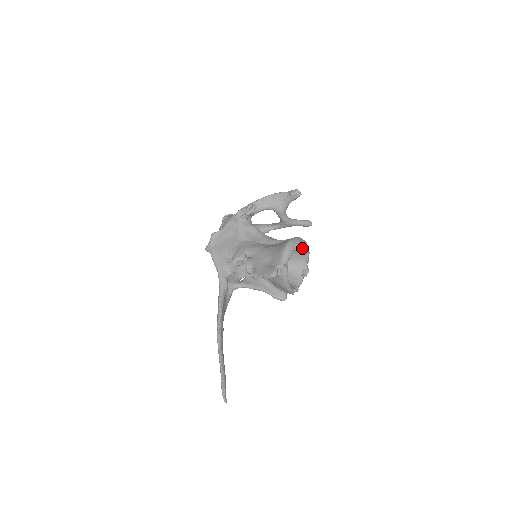
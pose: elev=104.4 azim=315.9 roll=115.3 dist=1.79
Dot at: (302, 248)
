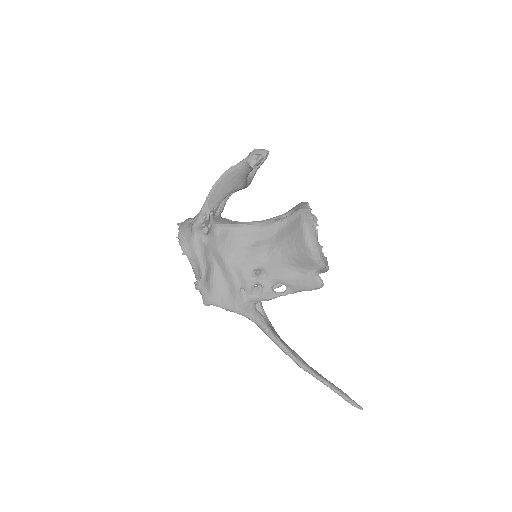
Dot at: occluded
